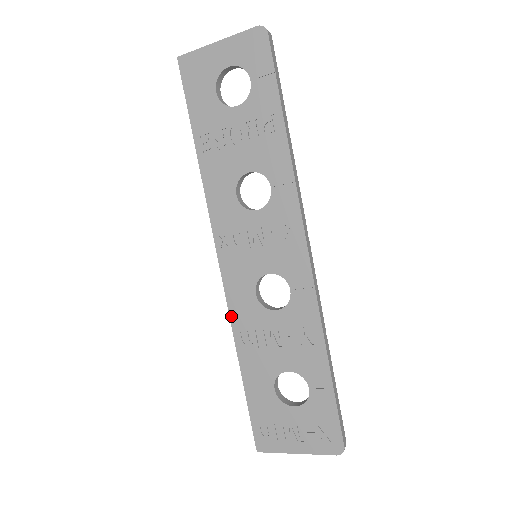
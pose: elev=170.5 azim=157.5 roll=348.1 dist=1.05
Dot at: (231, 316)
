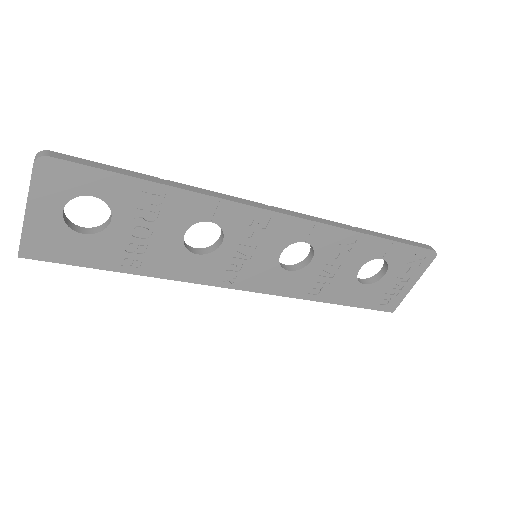
Dot at: (291, 296)
